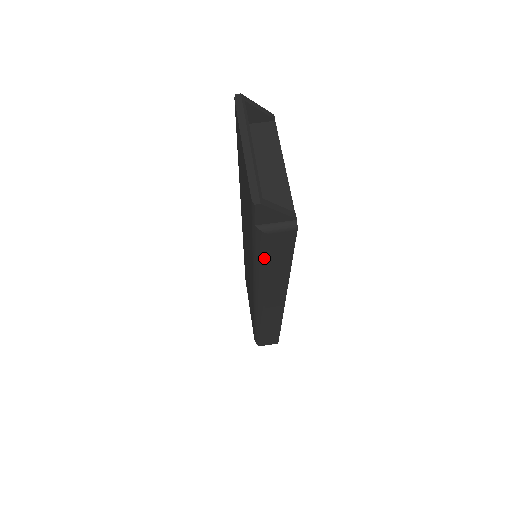
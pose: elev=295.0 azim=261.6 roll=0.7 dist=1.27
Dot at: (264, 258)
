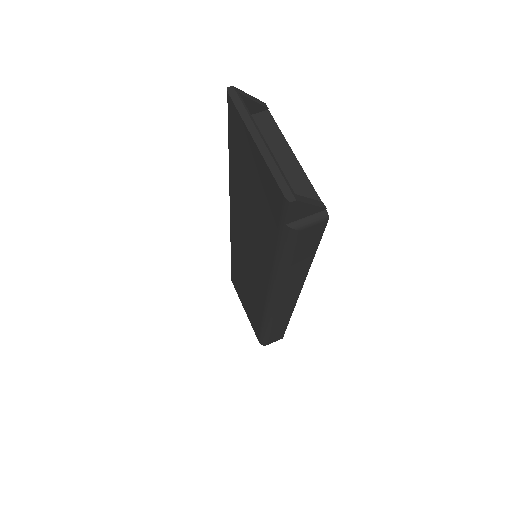
Dot at: (290, 257)
